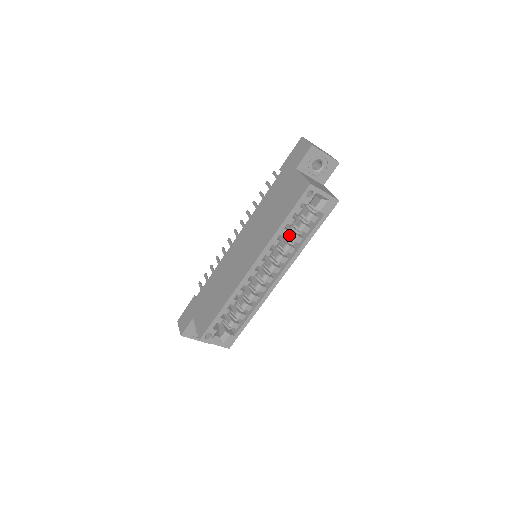
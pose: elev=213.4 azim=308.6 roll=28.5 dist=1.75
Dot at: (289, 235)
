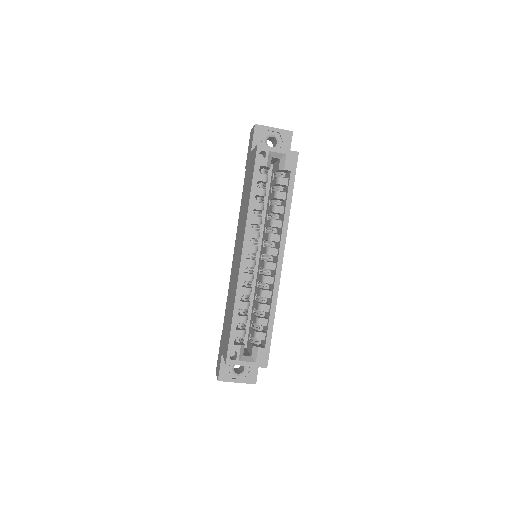
Dot at: (270, 211)
